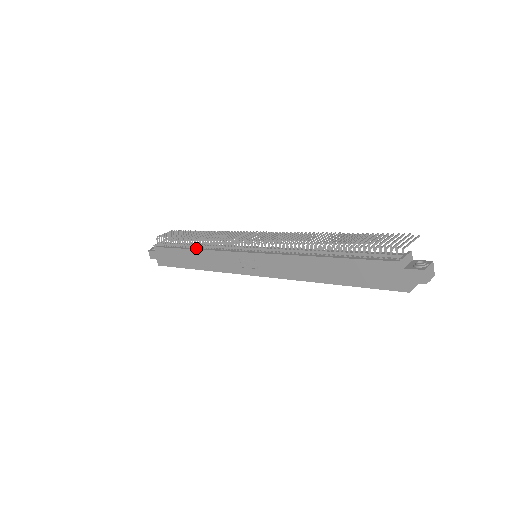
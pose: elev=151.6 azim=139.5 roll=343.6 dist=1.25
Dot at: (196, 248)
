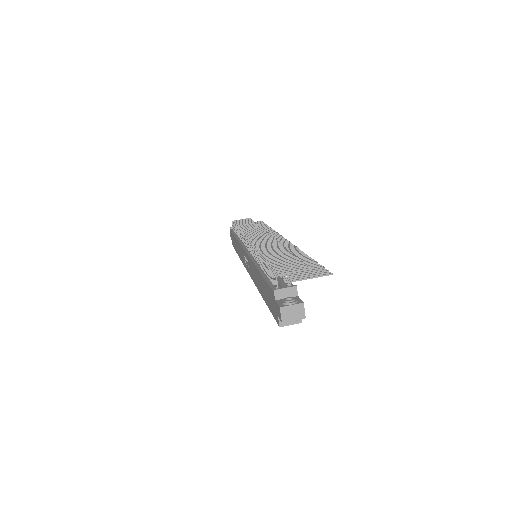
Dot at: (238, 237)
